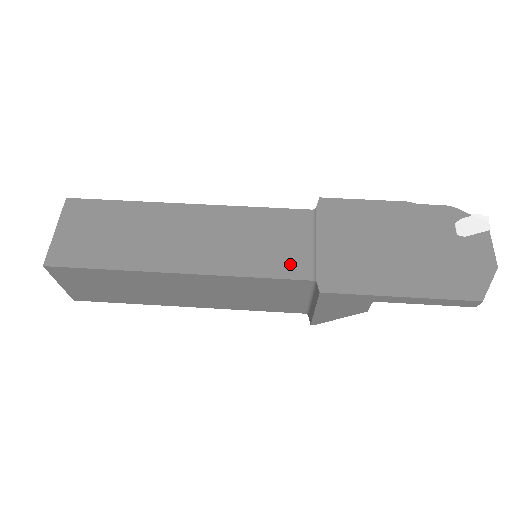
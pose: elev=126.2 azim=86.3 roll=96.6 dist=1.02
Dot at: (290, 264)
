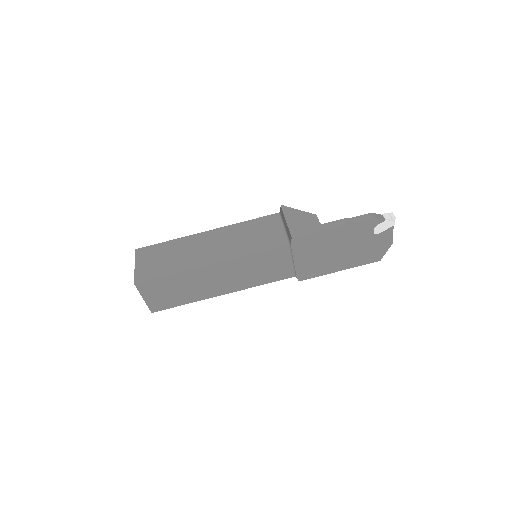
Dot at: (281, 274)
